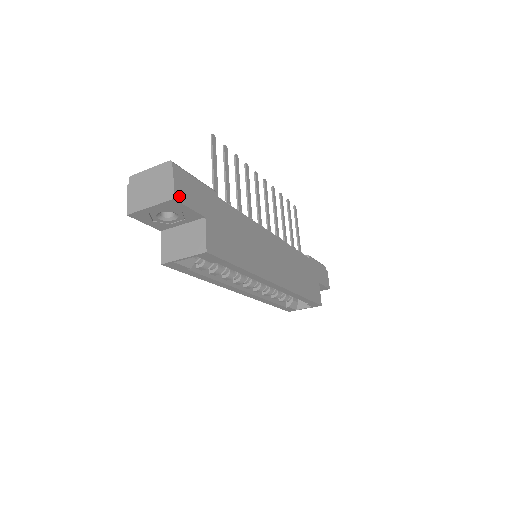
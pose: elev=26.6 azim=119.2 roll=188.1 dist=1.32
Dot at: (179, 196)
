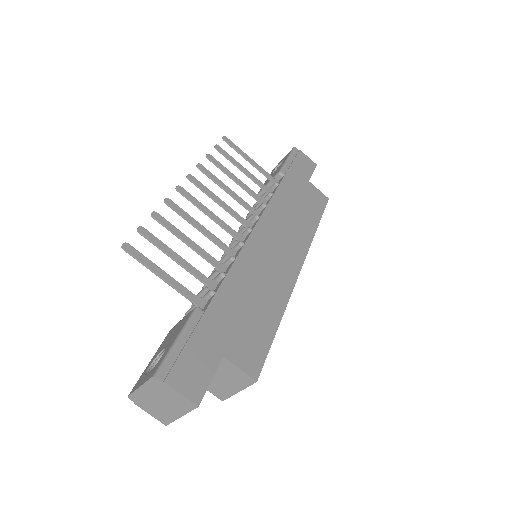
Dot at: (196, 393)
